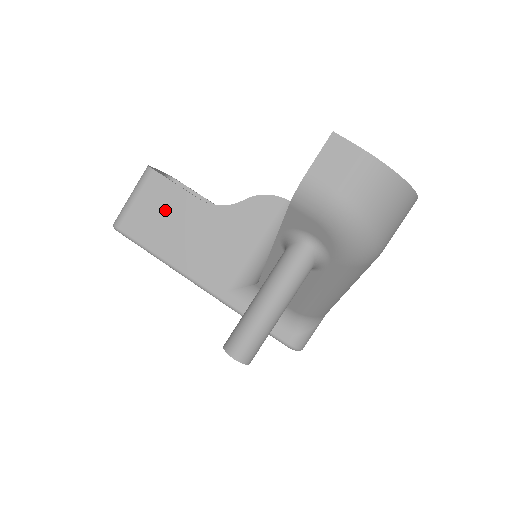
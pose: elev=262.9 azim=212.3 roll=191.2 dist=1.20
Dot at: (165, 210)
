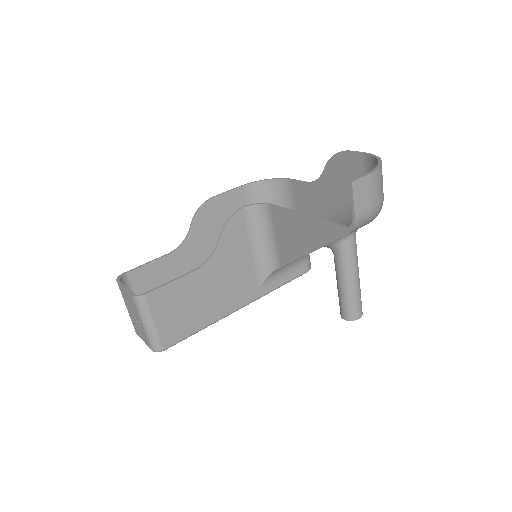
Dot at: (181, 303)
